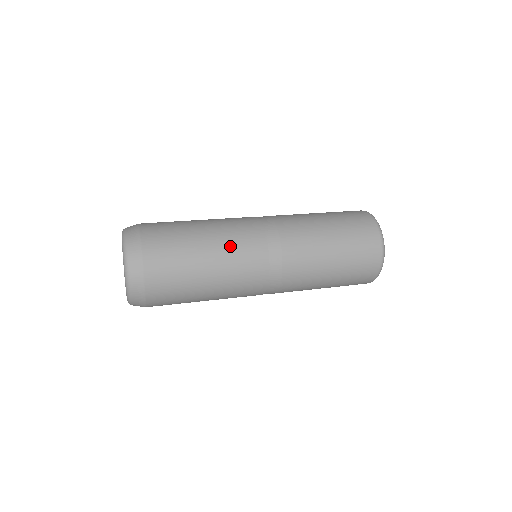
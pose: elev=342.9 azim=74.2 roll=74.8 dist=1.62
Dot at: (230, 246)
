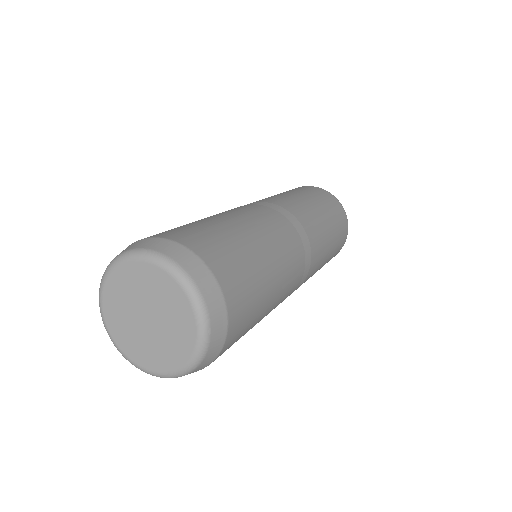
Dot at: (281, 248)
